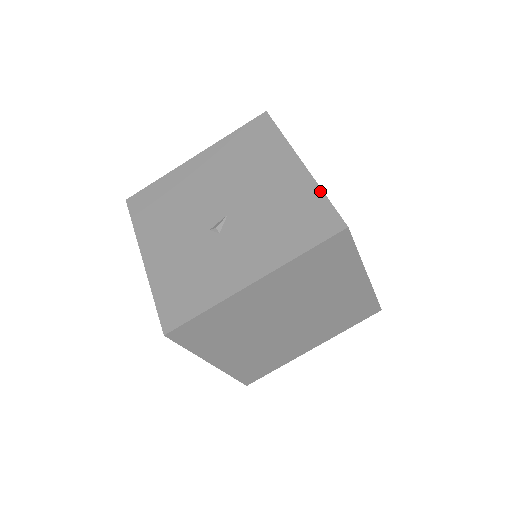
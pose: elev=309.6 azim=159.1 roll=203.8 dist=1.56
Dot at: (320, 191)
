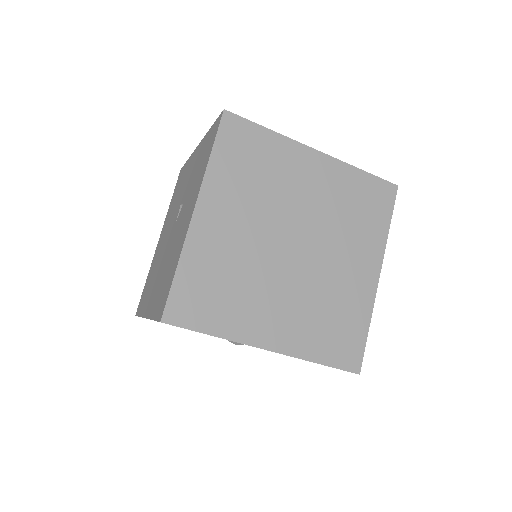
Dot at: occluded
